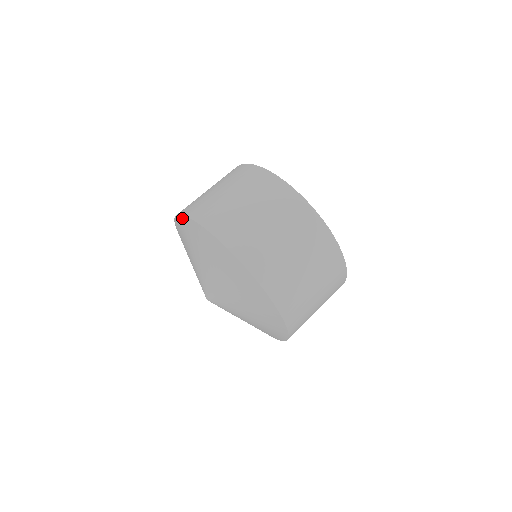
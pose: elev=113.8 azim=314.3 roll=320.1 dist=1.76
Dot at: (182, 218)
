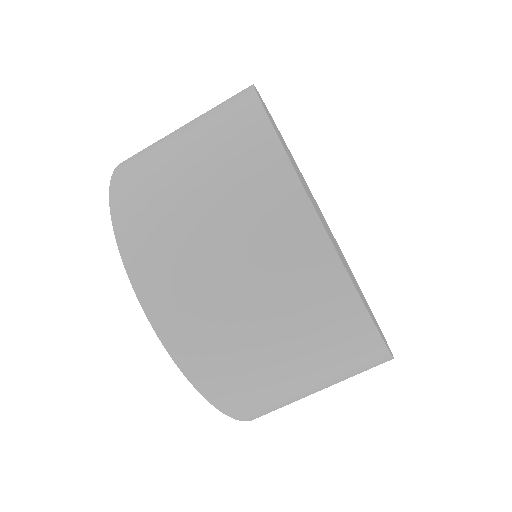
Dot at: (198, 390)
